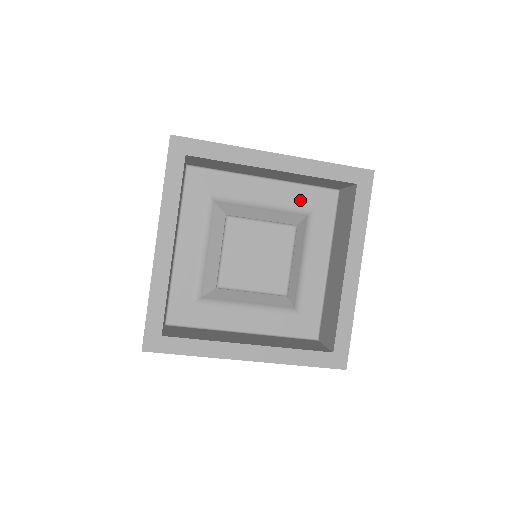
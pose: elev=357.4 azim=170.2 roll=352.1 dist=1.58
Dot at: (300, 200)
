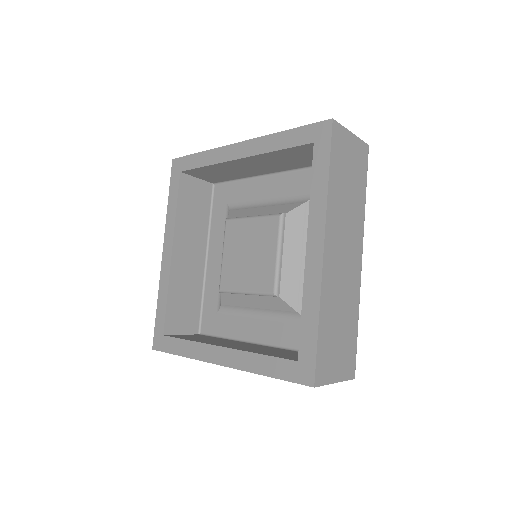
Dot at: (303, 187)
